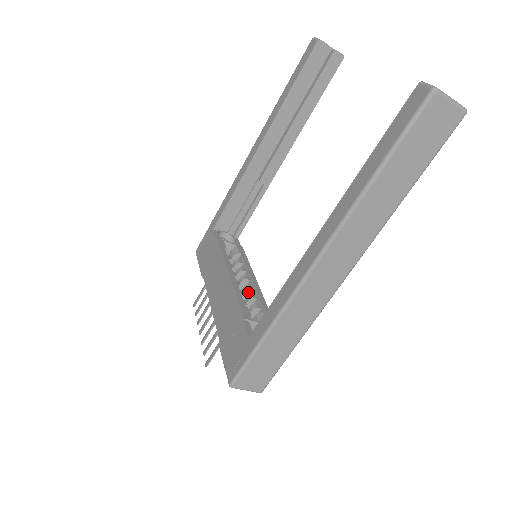
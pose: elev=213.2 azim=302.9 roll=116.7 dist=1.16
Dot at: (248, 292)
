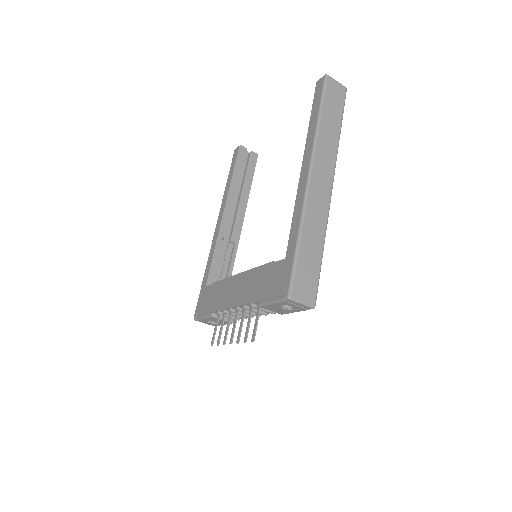
Dot at: occluded
